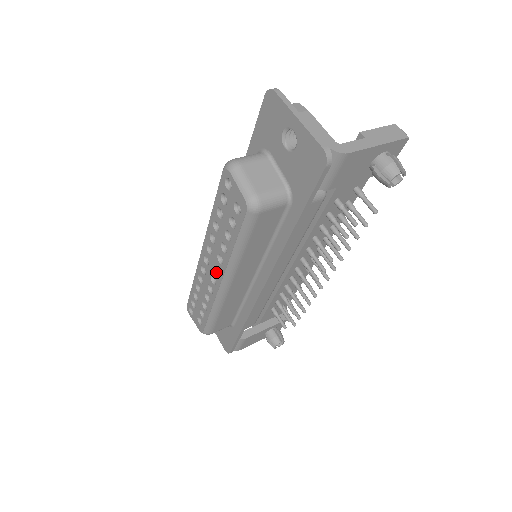
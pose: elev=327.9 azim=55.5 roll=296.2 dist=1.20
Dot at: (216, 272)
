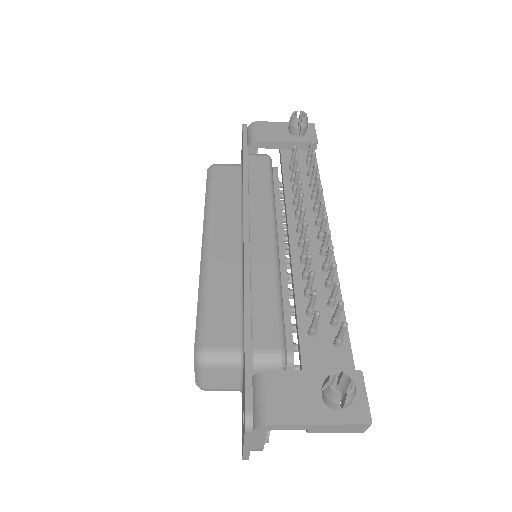
Dot at: occluded
